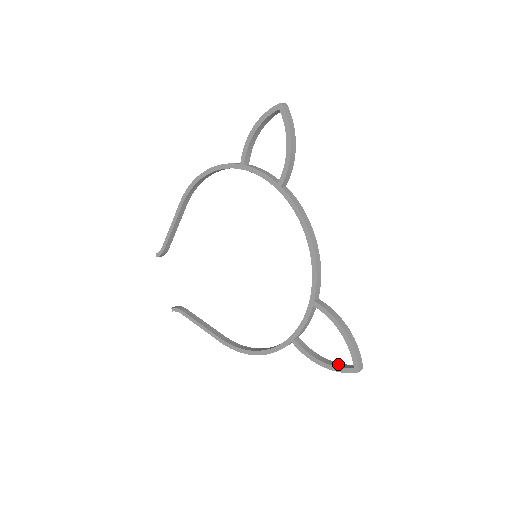
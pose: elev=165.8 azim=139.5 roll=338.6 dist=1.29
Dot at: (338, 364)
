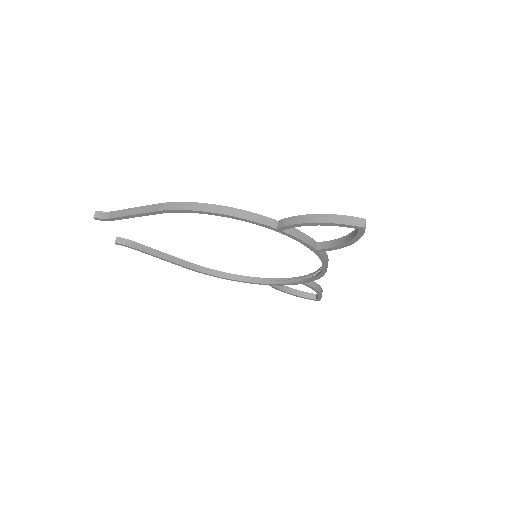
Dot at: (302, 293)
